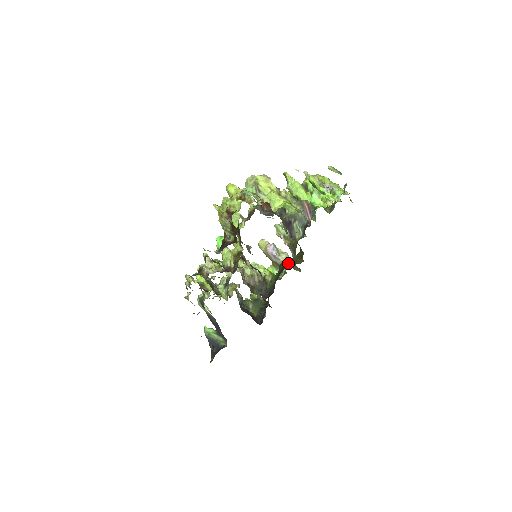
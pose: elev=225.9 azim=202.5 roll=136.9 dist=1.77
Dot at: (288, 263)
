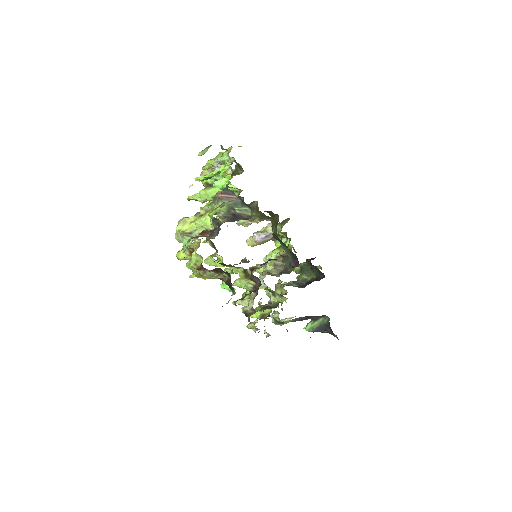
Dot at: (274, 230)
